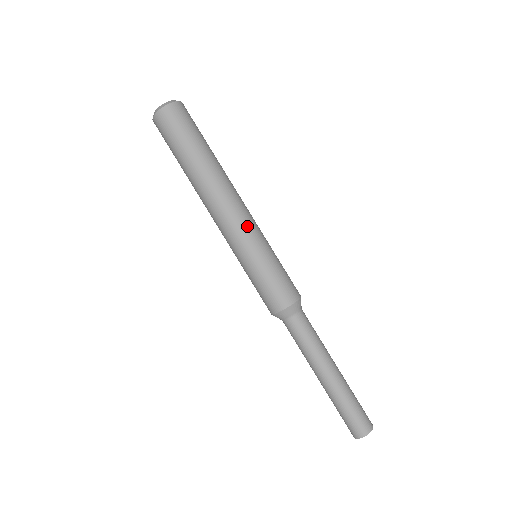
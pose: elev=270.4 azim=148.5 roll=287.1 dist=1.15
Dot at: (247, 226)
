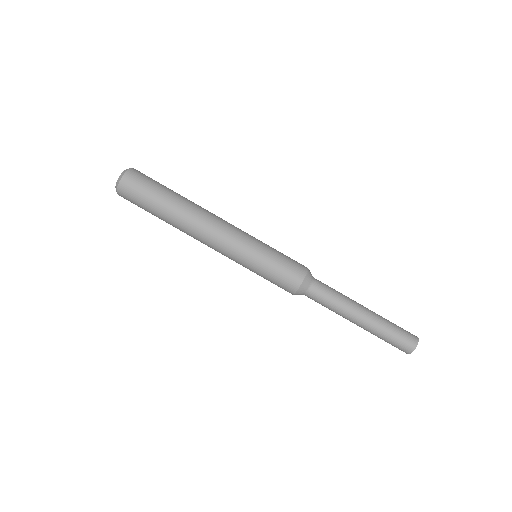
Dot at: (238, 235)
